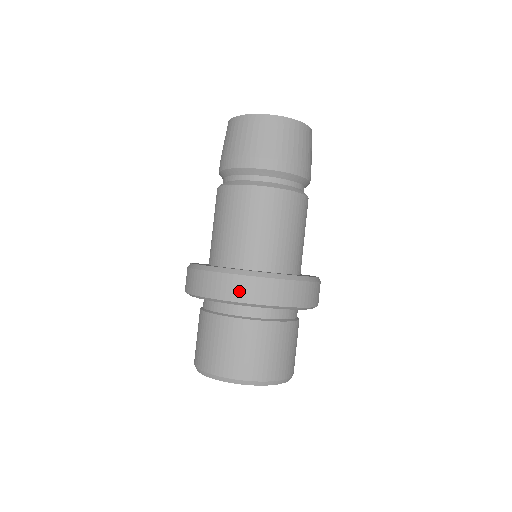
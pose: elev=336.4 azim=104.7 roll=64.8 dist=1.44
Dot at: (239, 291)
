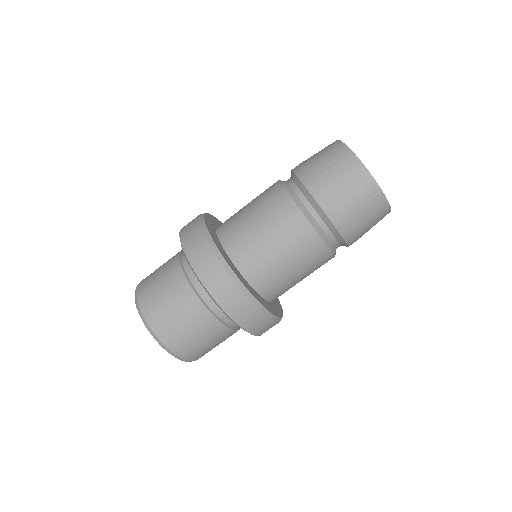
Dot at: (207, 272)
